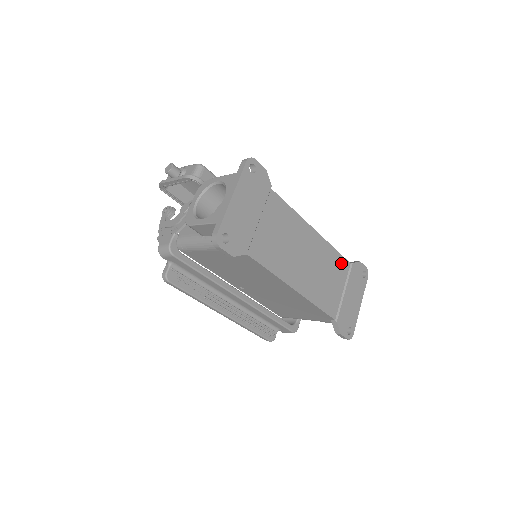
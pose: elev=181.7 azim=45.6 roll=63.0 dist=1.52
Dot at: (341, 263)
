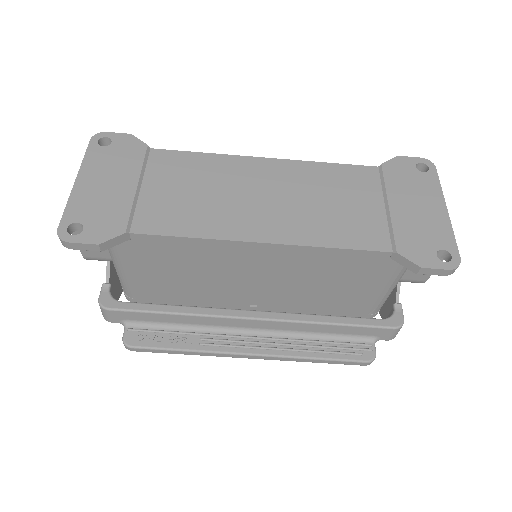
Dot at: (354, 174)
